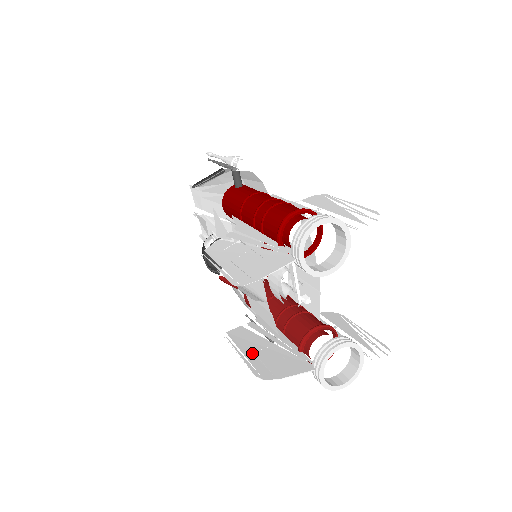
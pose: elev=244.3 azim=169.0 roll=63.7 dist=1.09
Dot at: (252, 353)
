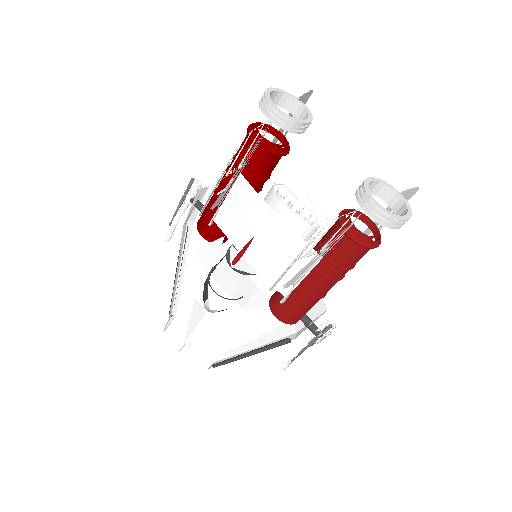
Dot at: (304, 255)
